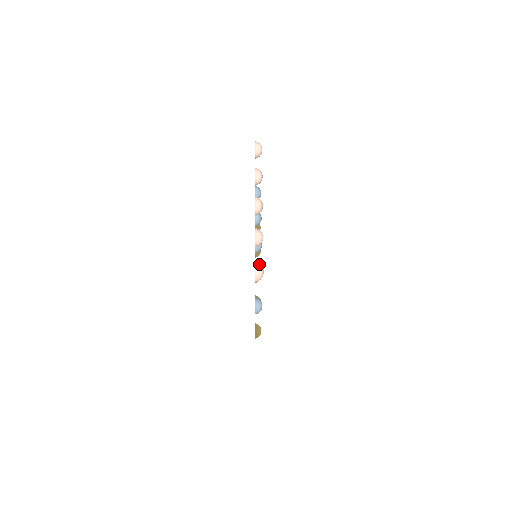
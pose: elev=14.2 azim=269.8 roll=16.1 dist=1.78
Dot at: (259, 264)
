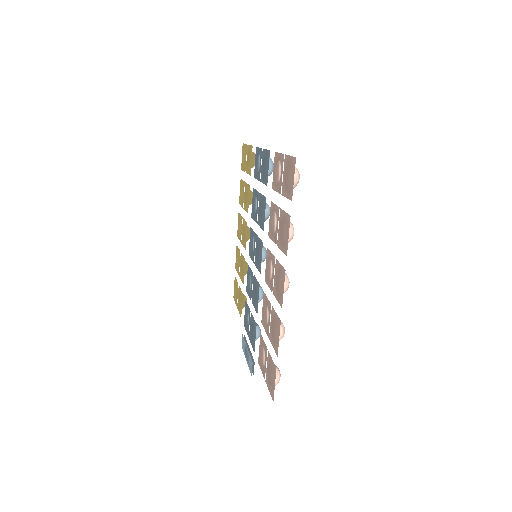
Dot at: (277, 373)
